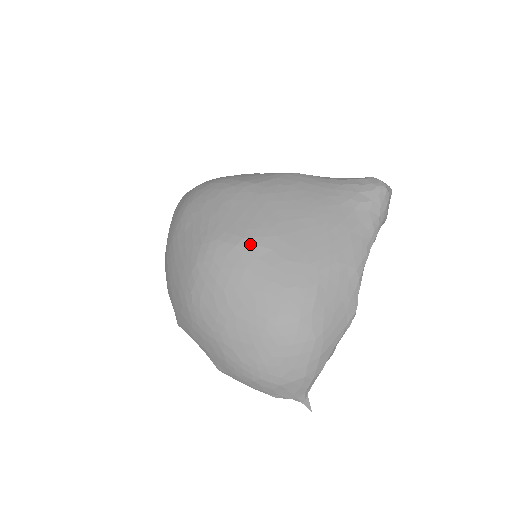
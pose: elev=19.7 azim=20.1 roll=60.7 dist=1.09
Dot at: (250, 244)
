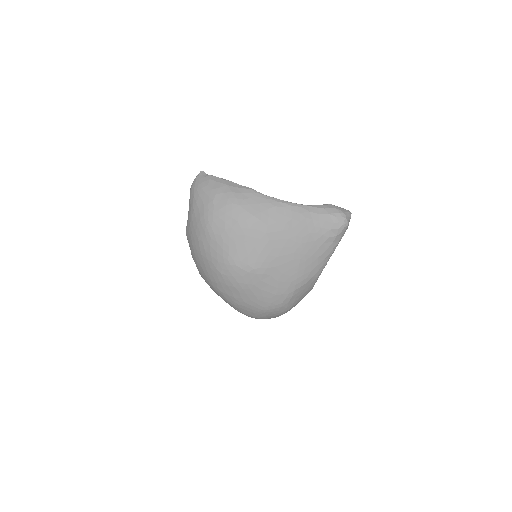
Dot at: (257, 273)
